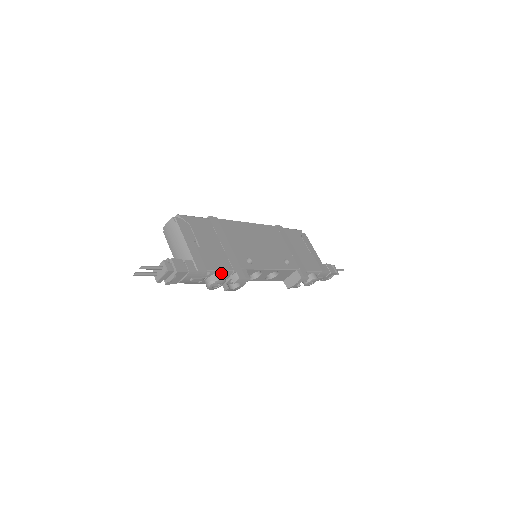
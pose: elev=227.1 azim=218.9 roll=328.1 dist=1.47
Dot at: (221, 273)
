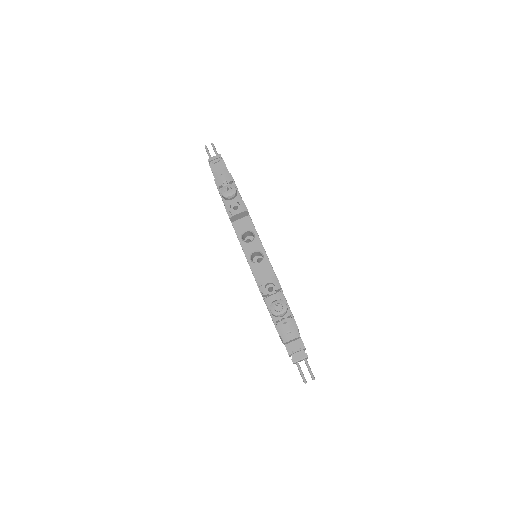
Dot at: (237, 192)
